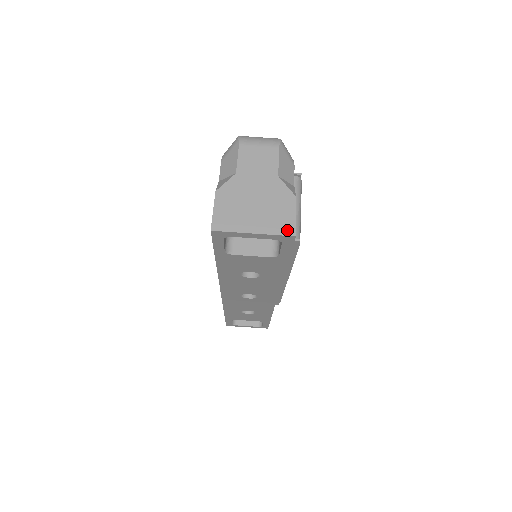
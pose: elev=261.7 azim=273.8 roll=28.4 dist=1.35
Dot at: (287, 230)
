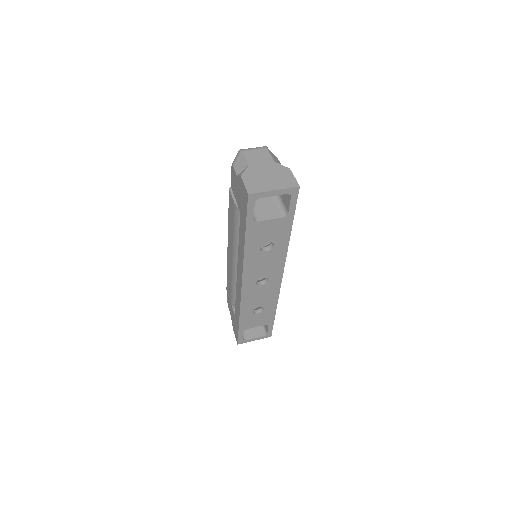
Dot at: (293, 184)
